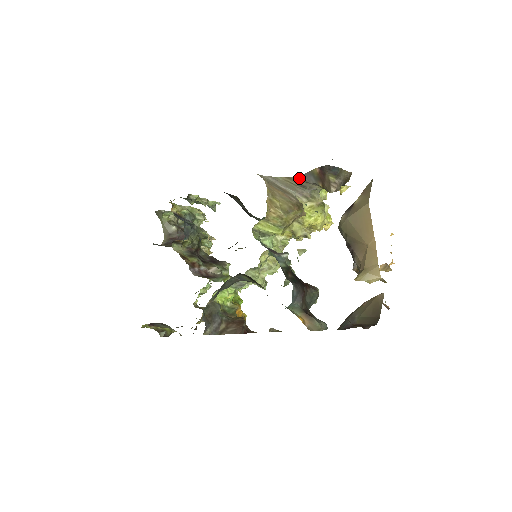
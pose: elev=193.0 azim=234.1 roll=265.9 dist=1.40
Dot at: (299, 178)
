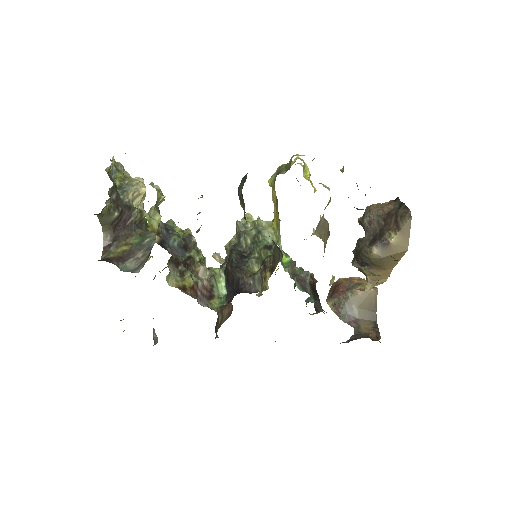
Dot at: occluded
